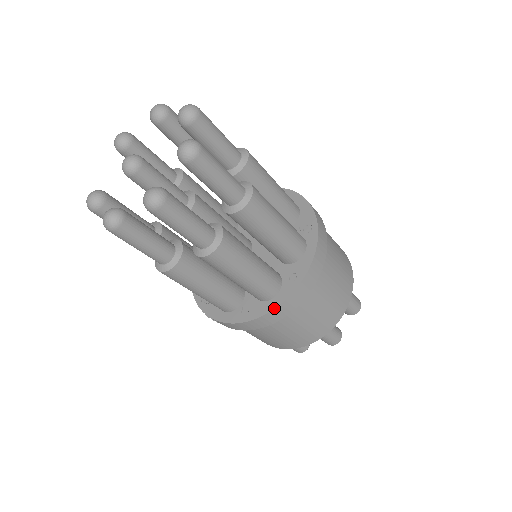
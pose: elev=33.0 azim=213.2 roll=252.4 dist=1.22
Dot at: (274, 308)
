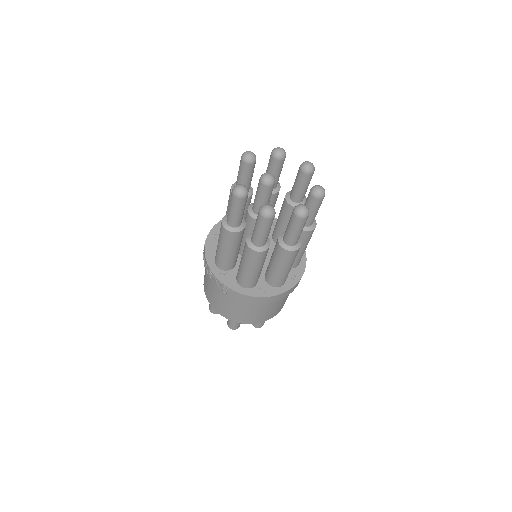
Dot at: (283, 293)
